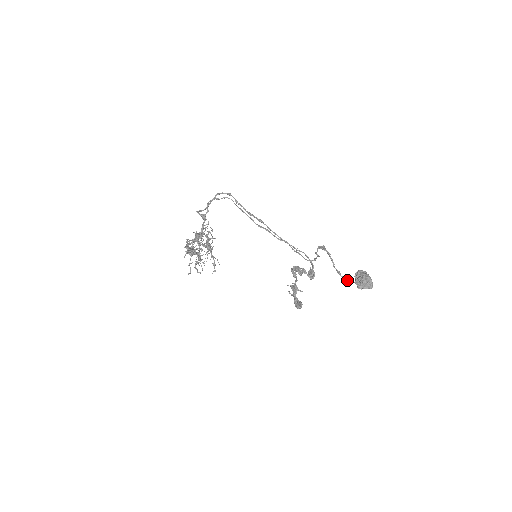
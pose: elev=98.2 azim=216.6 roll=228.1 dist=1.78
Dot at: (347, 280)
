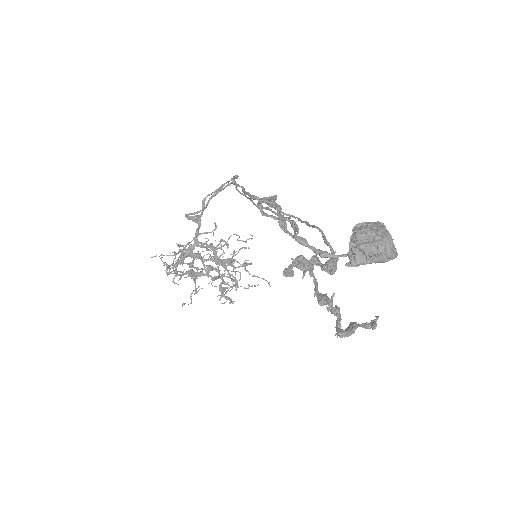
Dot at: (320, 252)
